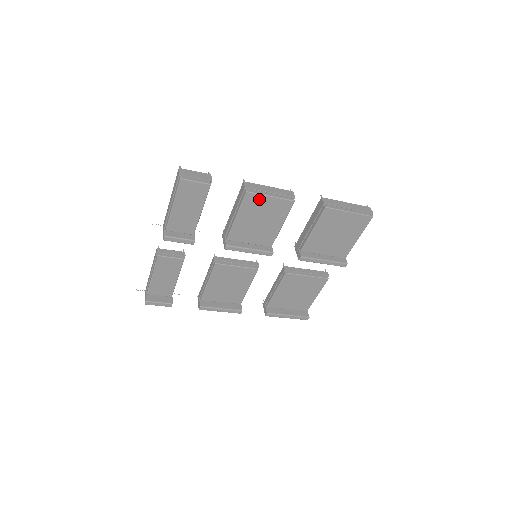
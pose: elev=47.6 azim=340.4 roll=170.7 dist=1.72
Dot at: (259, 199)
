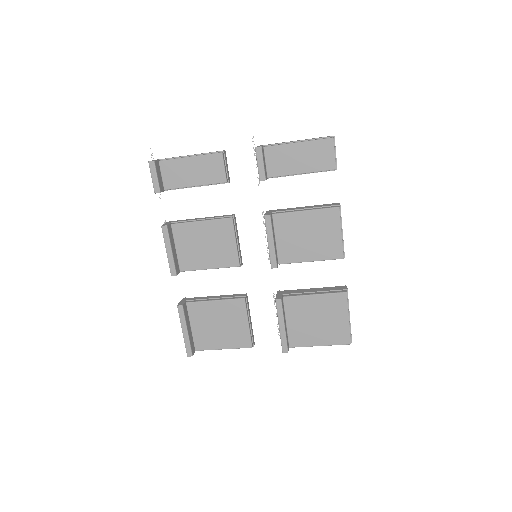
Dot at: (335, 223)
